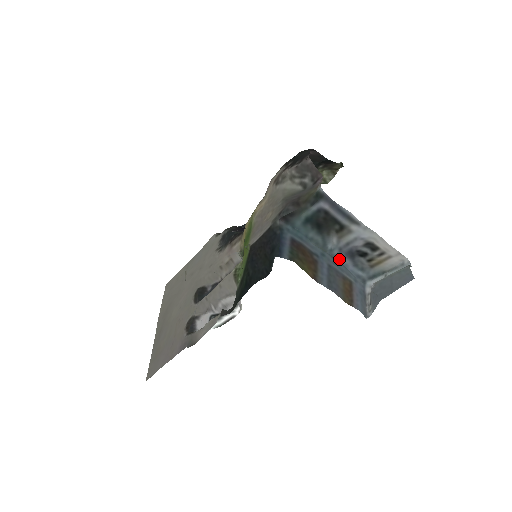
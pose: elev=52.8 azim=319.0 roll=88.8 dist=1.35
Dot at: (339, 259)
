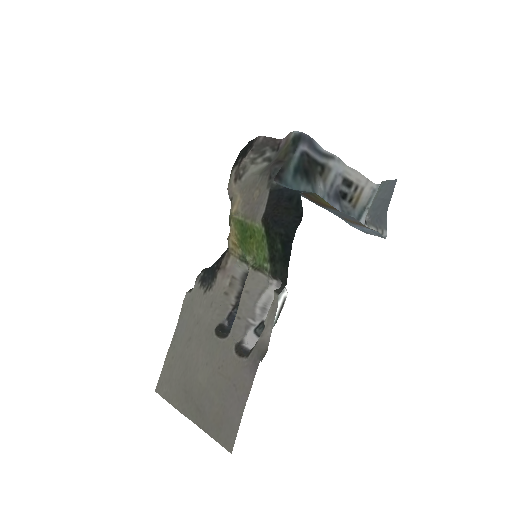
Dot at: occluded
